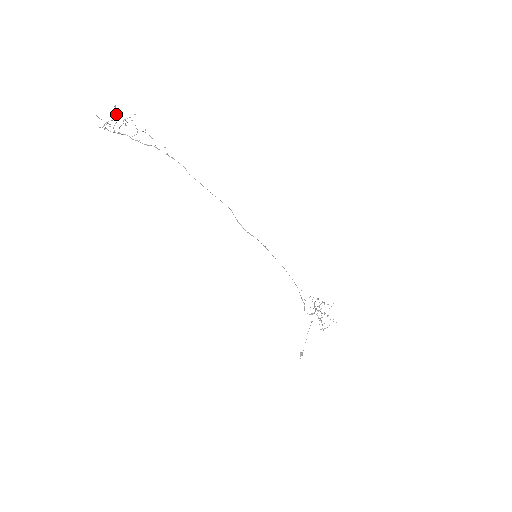
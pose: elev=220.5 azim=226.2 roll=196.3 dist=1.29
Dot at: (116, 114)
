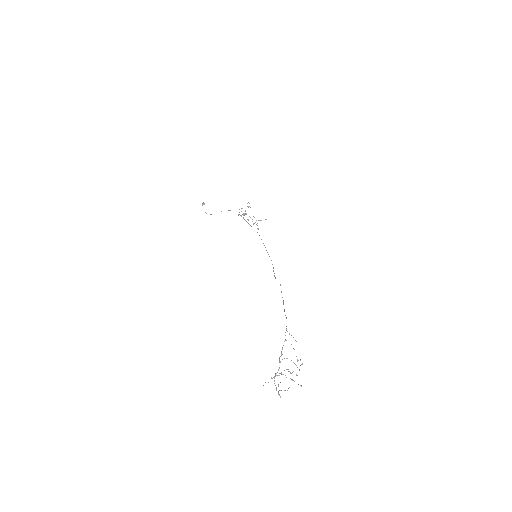
Dot at: occluded
